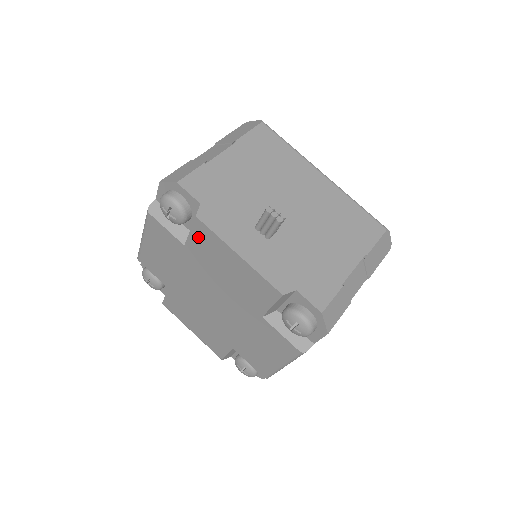
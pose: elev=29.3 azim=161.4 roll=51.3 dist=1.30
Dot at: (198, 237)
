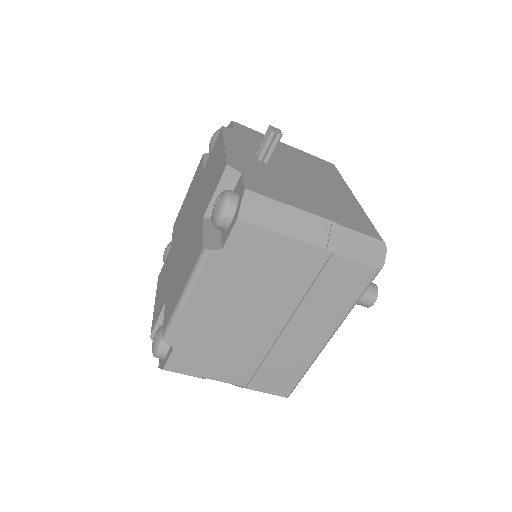
Dot at: (213, 150)
